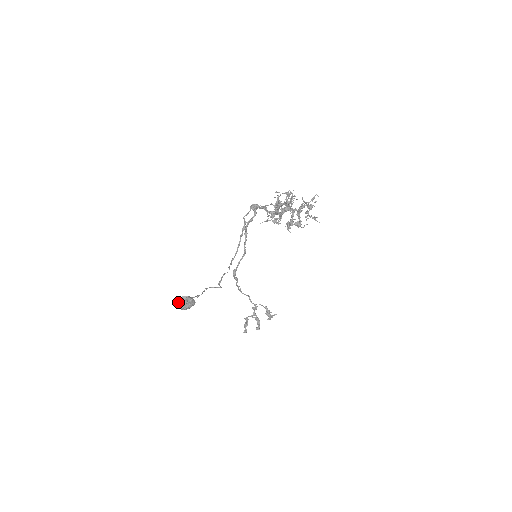
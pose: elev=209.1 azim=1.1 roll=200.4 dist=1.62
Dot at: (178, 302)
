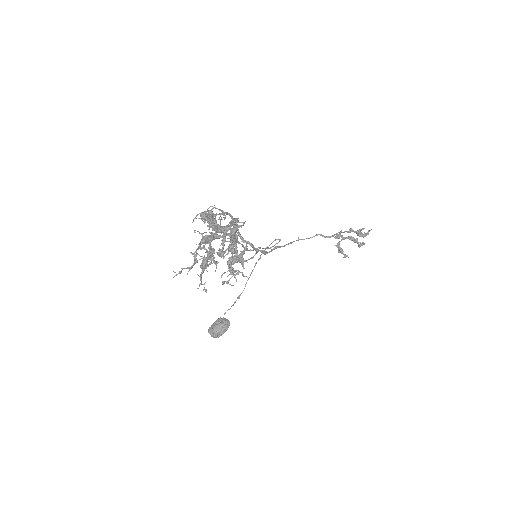
Dot at: occluded
